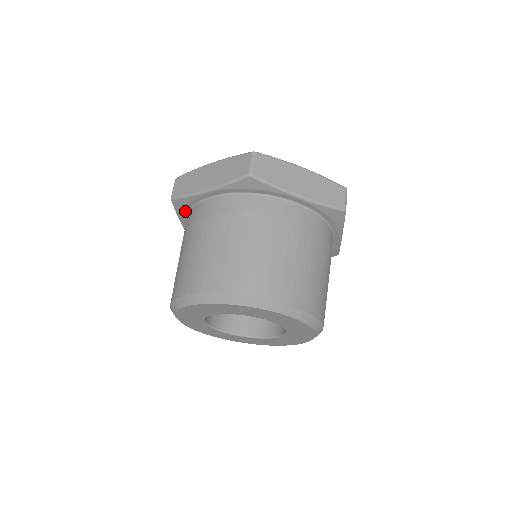
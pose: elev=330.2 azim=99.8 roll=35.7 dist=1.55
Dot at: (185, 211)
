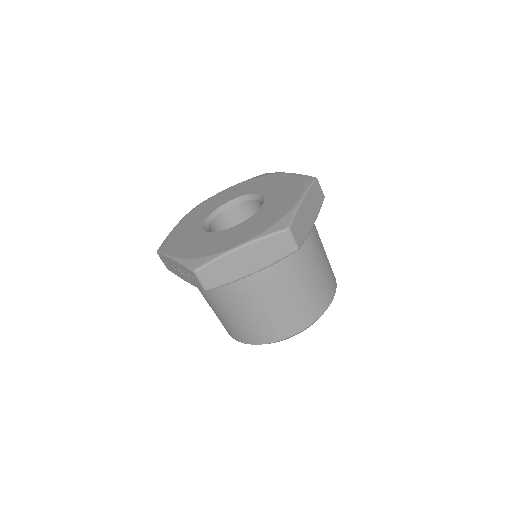
Dot at: occluded
